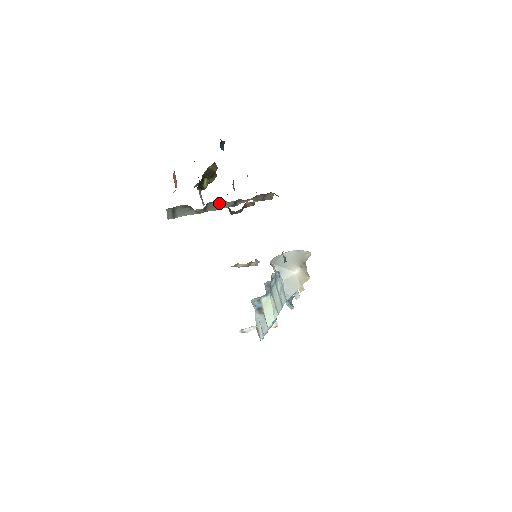
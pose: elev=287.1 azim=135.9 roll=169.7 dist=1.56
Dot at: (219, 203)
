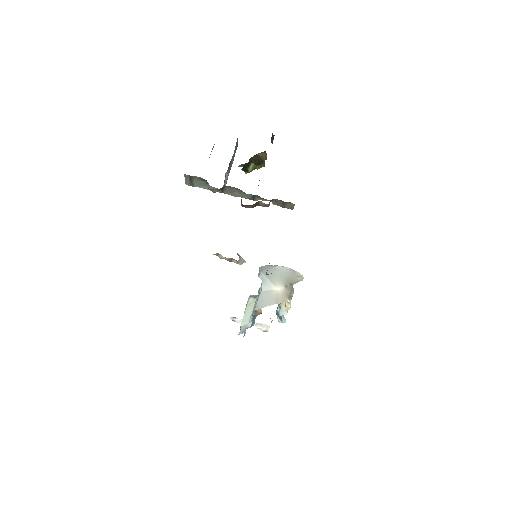
Dot at: (237, 190)
